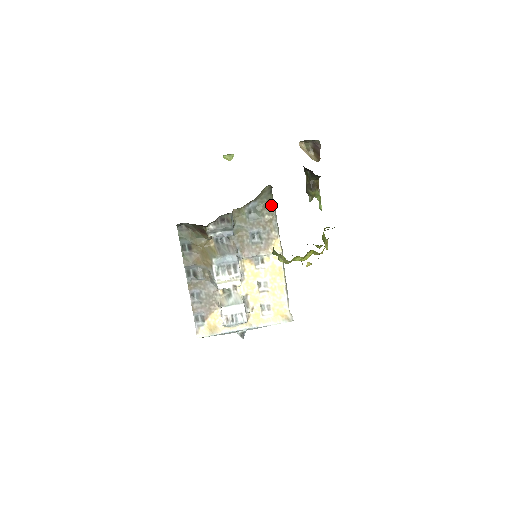
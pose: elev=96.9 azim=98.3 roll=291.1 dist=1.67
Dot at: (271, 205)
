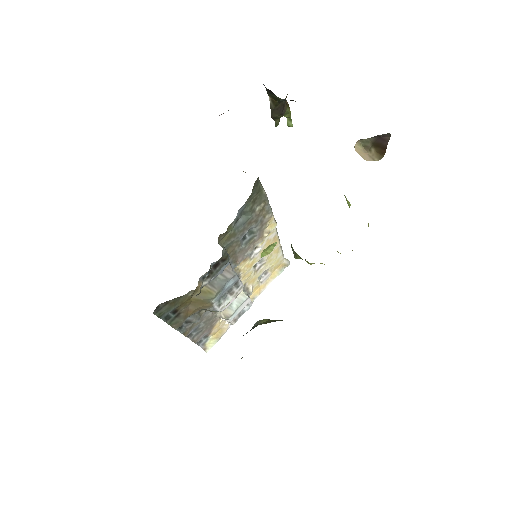
Dot at: (262, 193)
